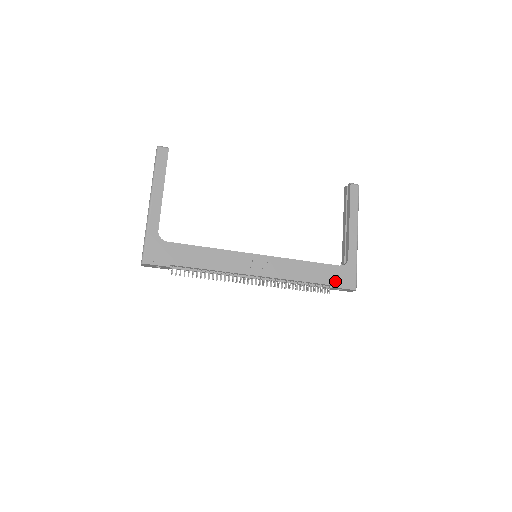
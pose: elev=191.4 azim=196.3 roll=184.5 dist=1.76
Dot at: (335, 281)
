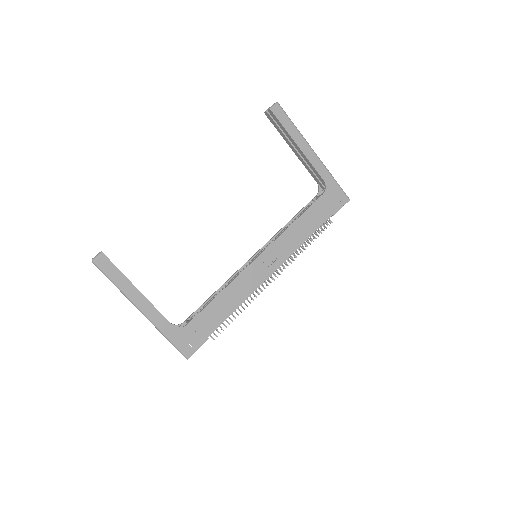
Dot at: (330, 211)
